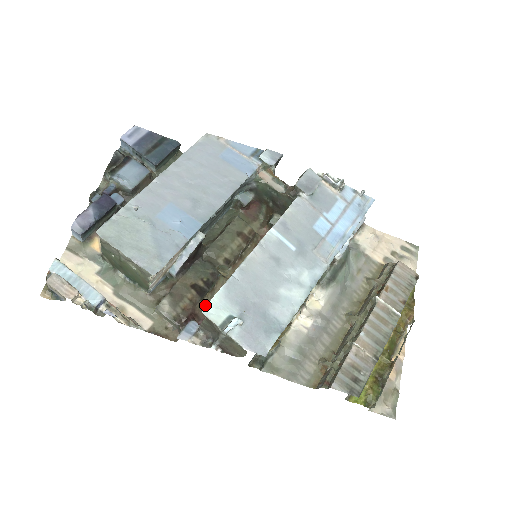
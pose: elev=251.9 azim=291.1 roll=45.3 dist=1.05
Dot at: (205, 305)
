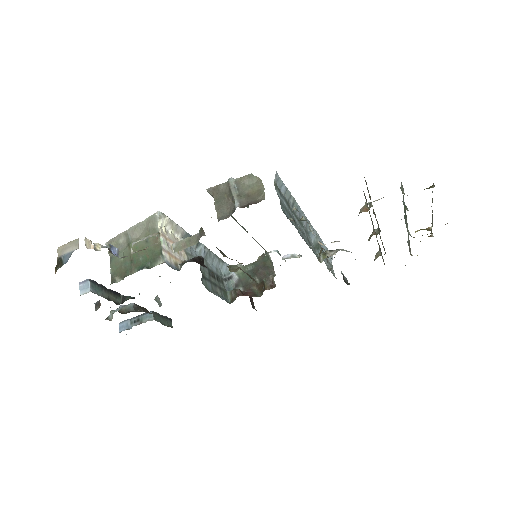
Dot at: occluded
